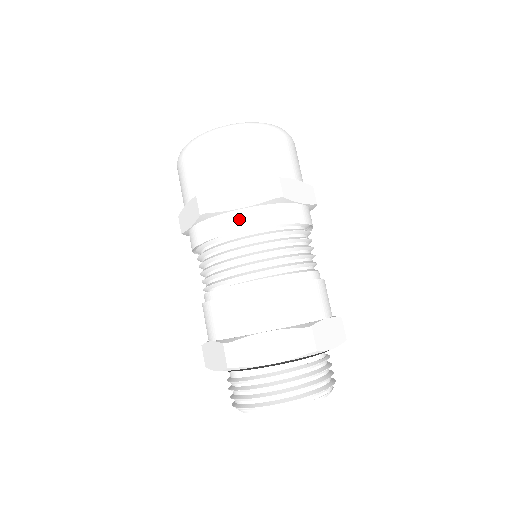
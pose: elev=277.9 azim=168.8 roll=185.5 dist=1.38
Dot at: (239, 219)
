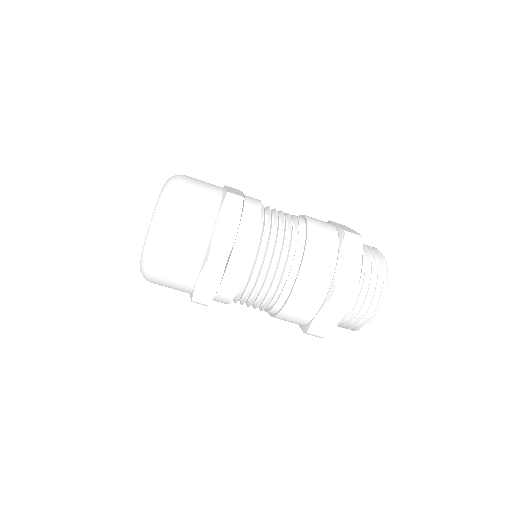
Dot at: (226, 291)
